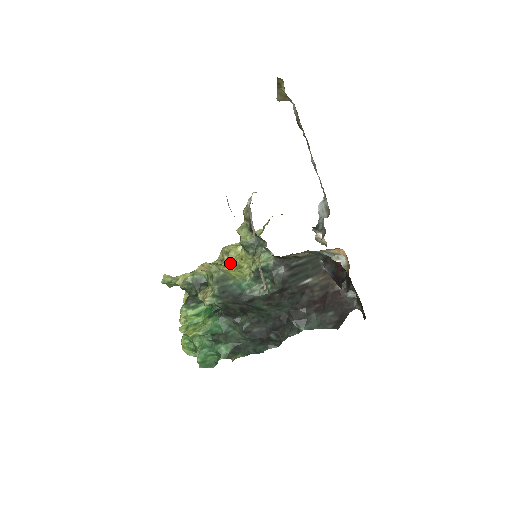
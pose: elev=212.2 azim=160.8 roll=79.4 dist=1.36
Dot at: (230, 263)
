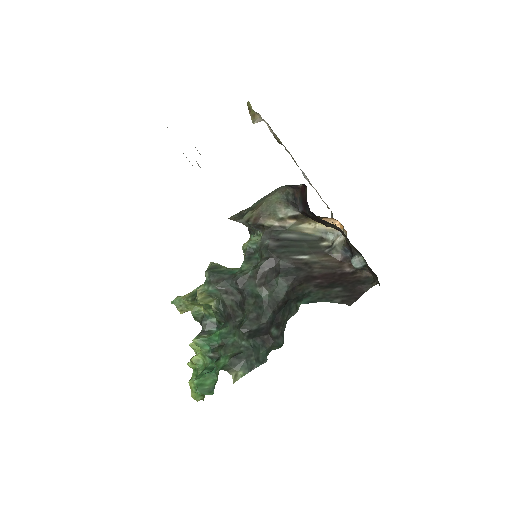
Dot at: occluded
